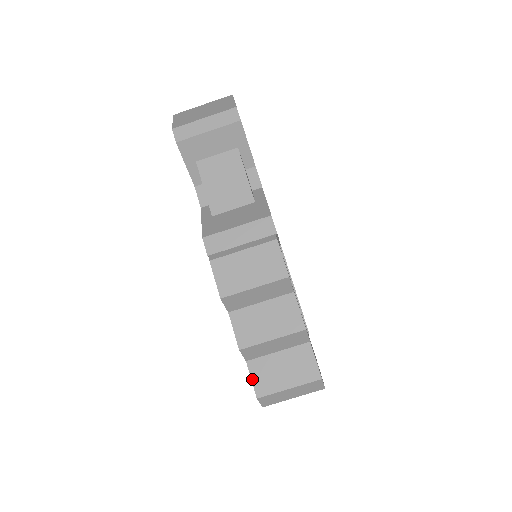
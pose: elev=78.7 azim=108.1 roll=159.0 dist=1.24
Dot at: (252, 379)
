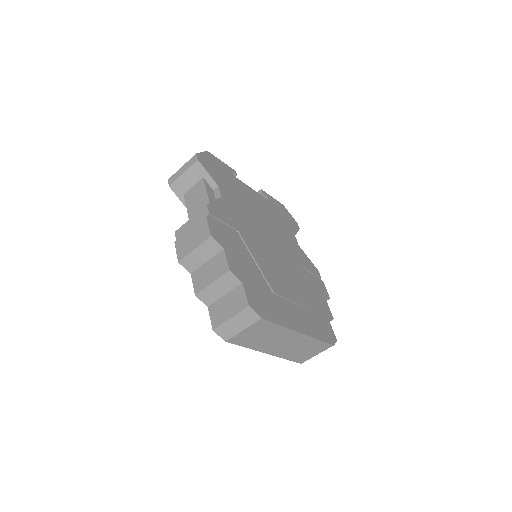
Dot at: (210, 318)
